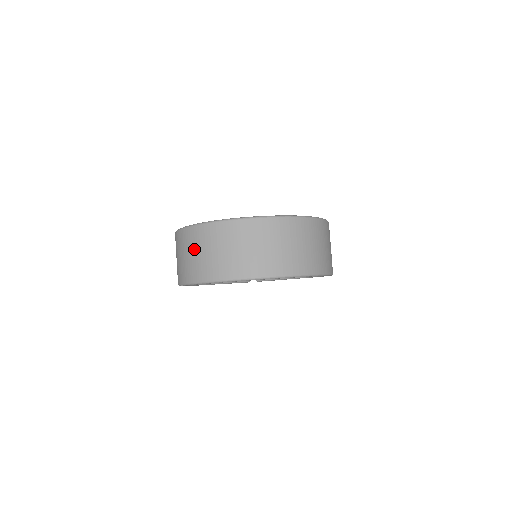
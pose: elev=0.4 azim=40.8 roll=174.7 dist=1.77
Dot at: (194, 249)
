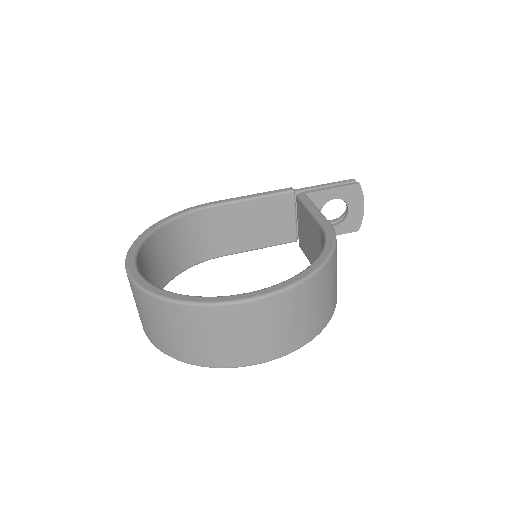
Dot at: occluded
